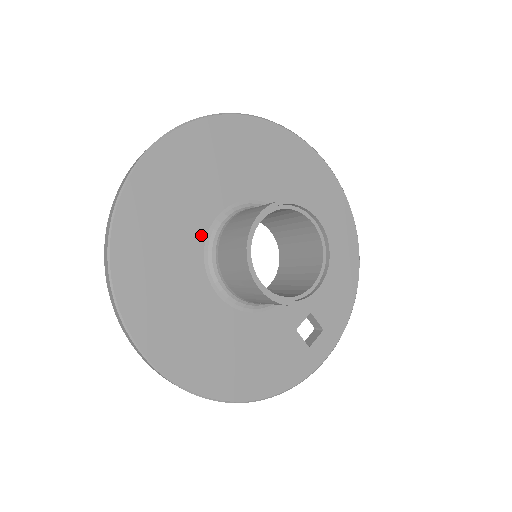
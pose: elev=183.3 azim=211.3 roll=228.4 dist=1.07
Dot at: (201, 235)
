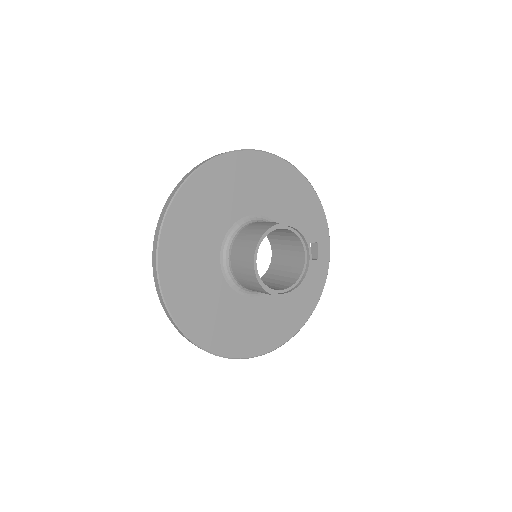
Dot at: (223, 283)
